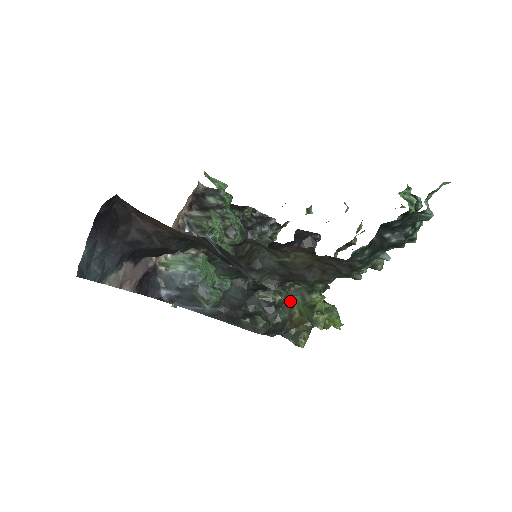
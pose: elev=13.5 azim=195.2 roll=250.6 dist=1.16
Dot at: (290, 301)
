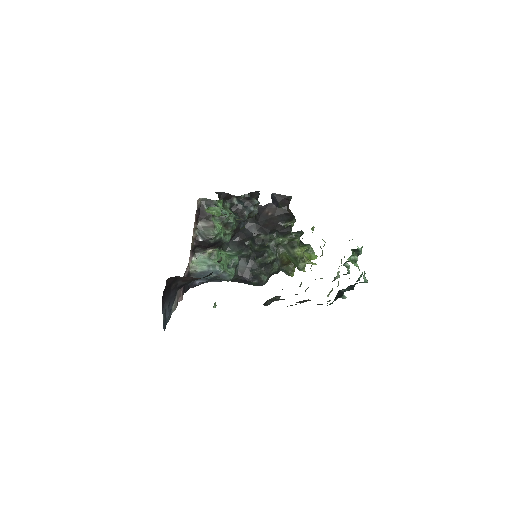
Dot at: (280, 255)
